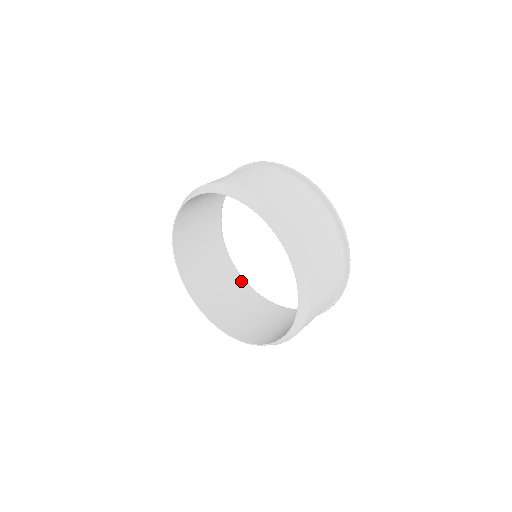
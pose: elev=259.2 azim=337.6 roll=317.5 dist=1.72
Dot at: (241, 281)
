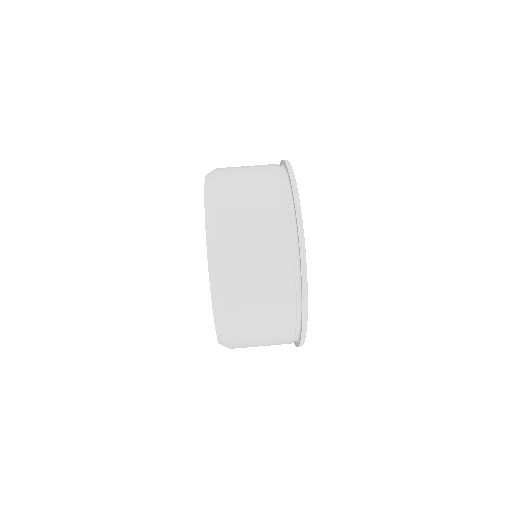
Dot at: occluded
